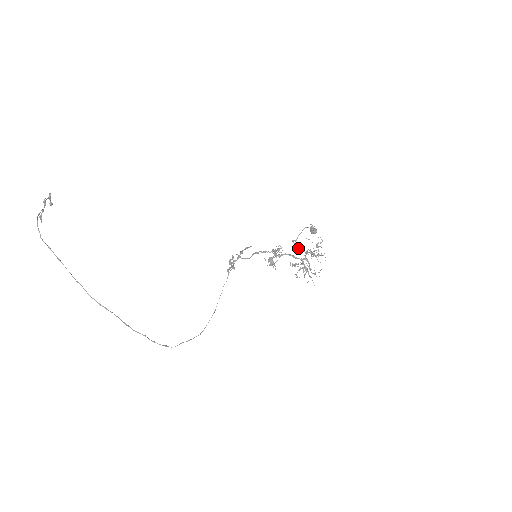
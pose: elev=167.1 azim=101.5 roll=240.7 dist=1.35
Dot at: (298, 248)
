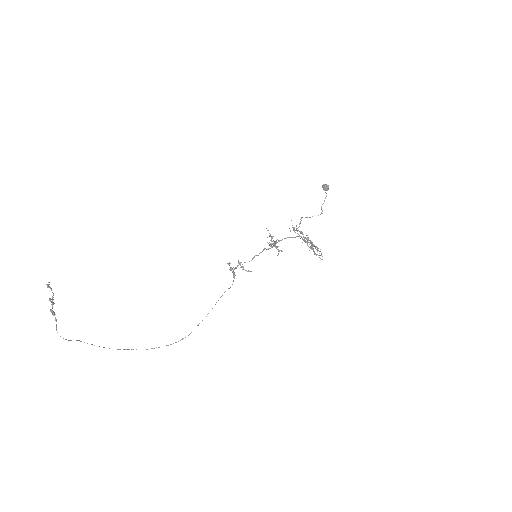
Dot at: (300, 232)
